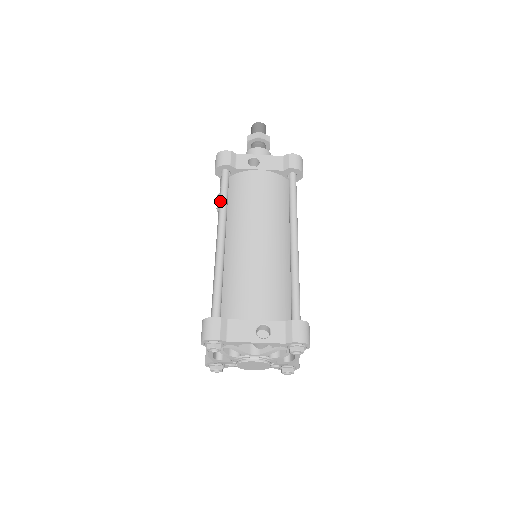
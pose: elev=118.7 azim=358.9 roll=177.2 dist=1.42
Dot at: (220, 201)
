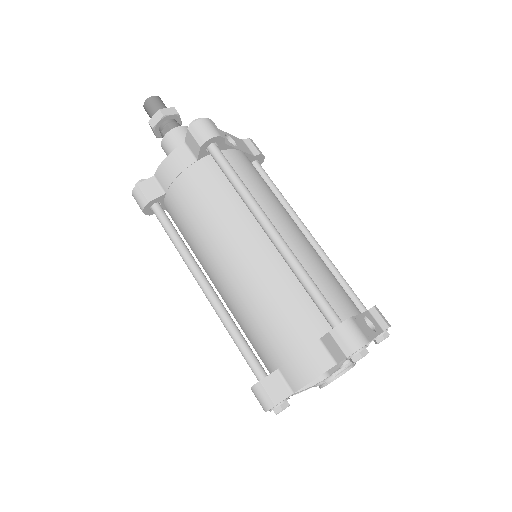
Dot at: (239, 182)
